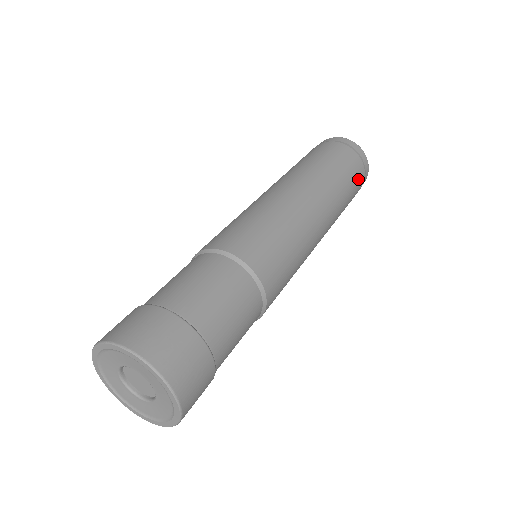
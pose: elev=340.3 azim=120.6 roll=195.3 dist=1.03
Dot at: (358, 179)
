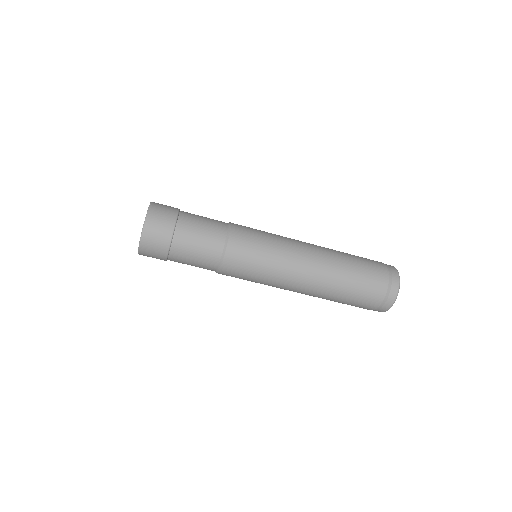
Dot at: (375, 273)
